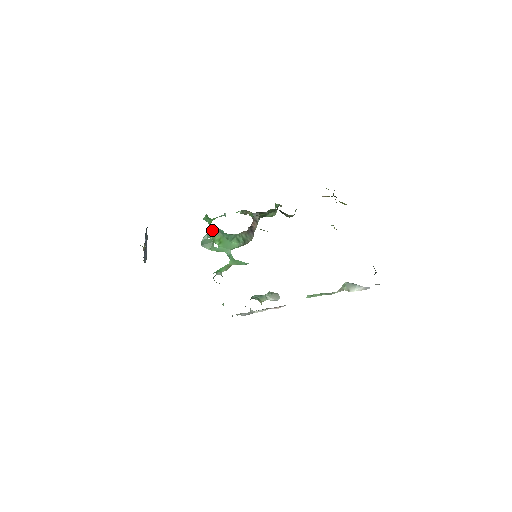
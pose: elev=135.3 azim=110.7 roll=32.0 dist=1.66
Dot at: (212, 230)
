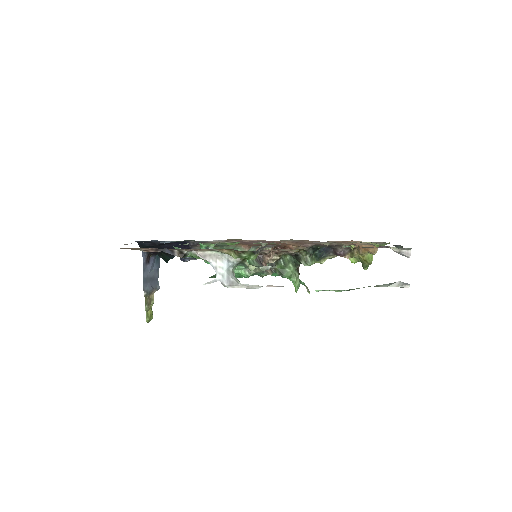
Dot at: occluded
